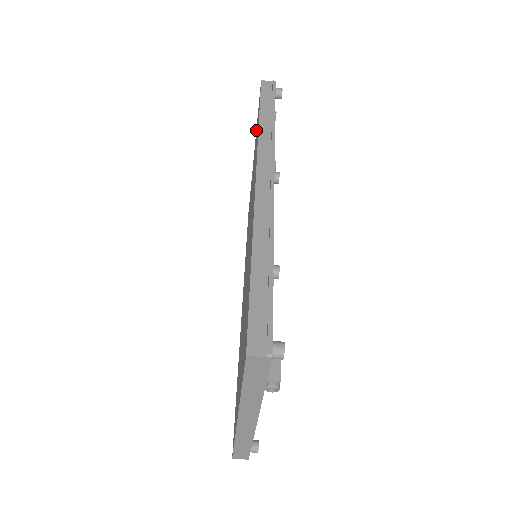
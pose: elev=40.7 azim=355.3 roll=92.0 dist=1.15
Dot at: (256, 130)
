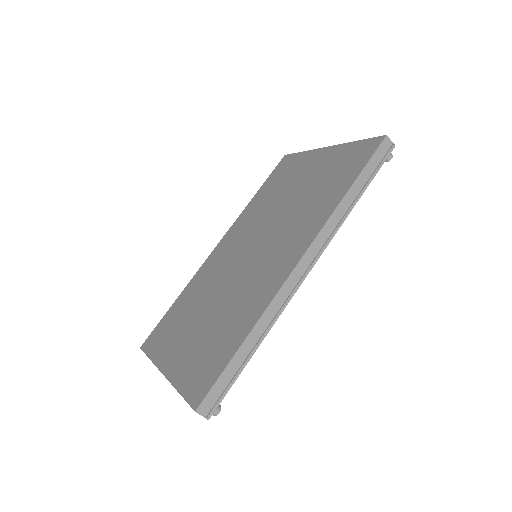
Dot at: (346, 148)
